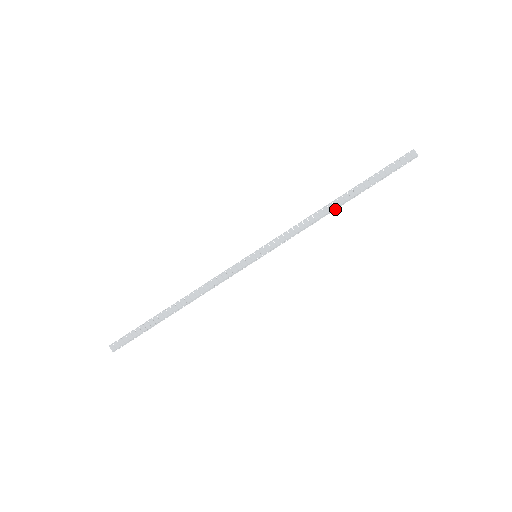
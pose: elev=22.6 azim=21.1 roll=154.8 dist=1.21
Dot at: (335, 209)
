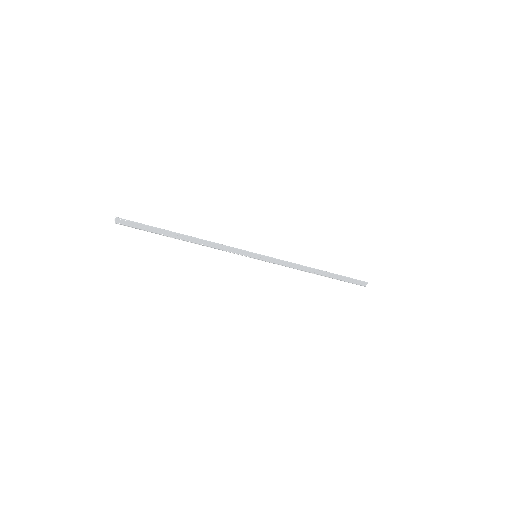
Dot at: (313, 273)
